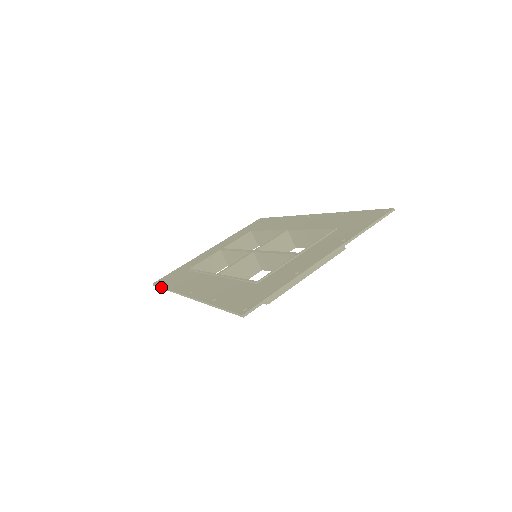
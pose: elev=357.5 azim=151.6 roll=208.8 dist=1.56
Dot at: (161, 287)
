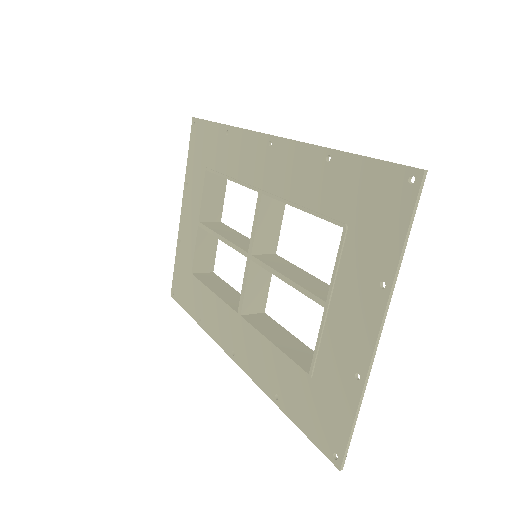
Dot at: occluded
